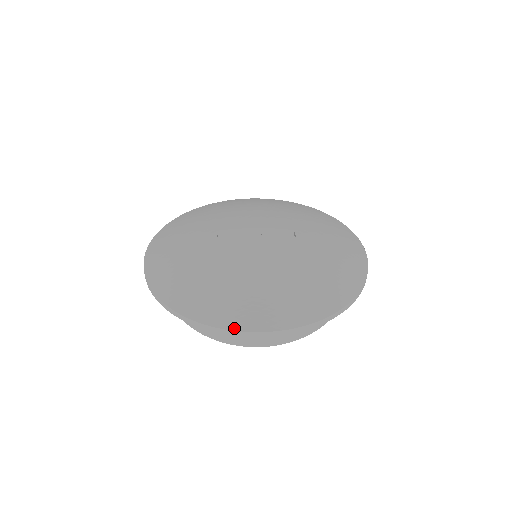
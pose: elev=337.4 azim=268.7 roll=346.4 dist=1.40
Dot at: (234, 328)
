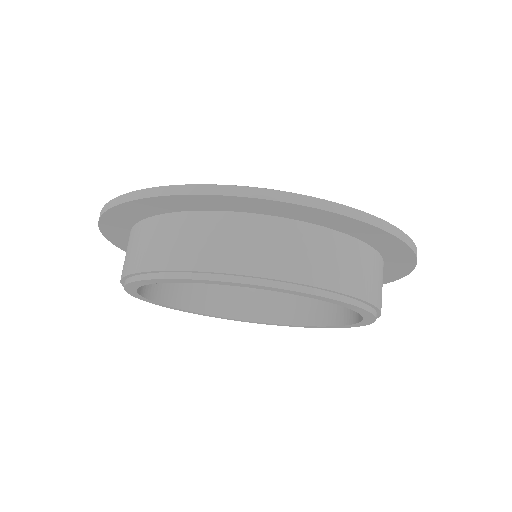
Dot at: (160, 186)
